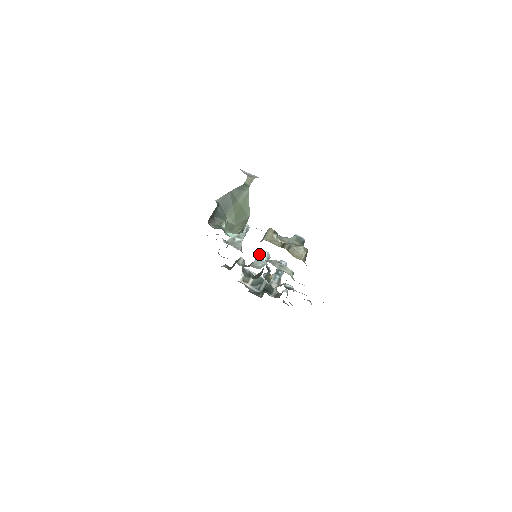
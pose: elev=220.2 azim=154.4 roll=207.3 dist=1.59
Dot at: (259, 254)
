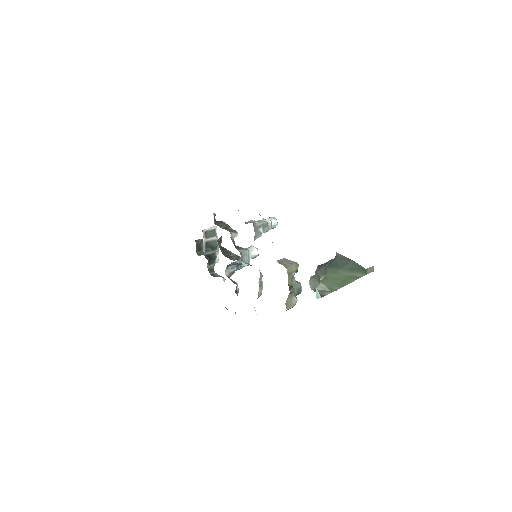
Dot at: (252, 248)
